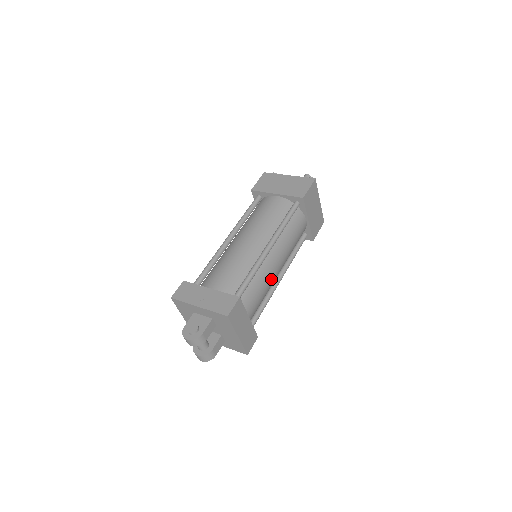
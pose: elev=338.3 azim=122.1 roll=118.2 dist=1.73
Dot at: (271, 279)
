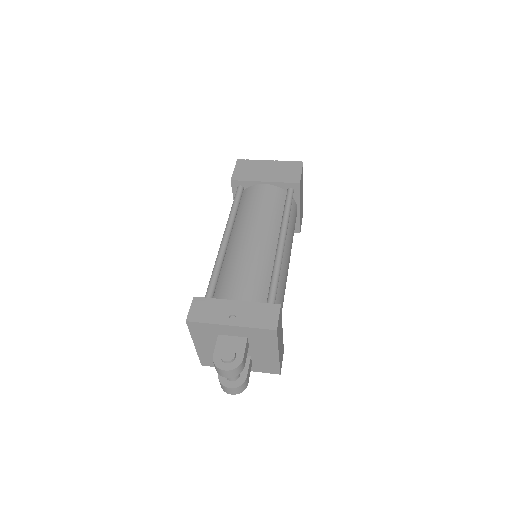
Dot at: (286, 280)
